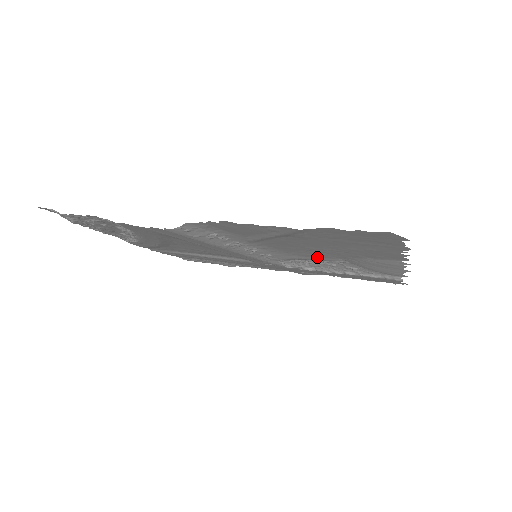
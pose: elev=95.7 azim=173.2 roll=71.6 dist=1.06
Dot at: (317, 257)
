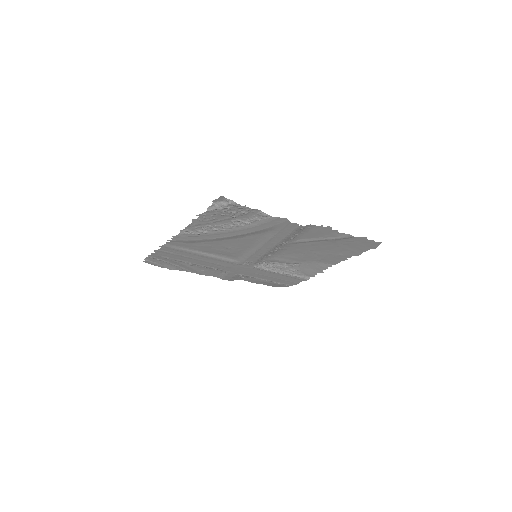
Dot at: (291, 260)
